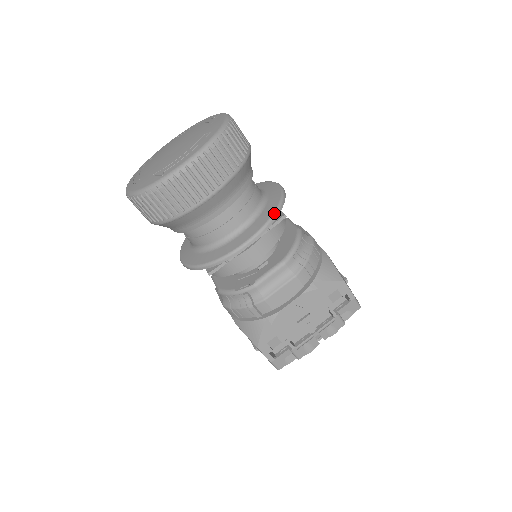
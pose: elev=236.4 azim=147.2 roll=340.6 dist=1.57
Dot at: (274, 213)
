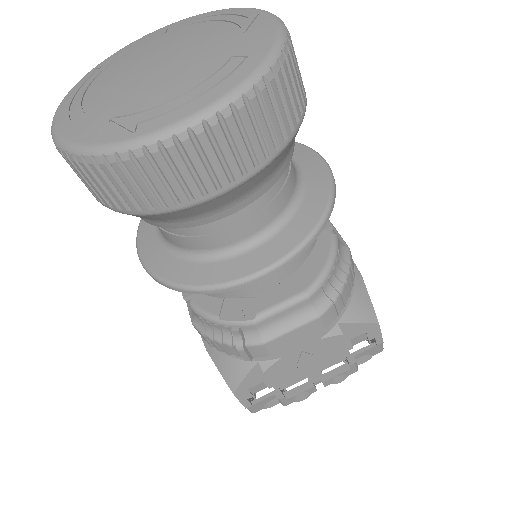
Dot at: (318, 225)
